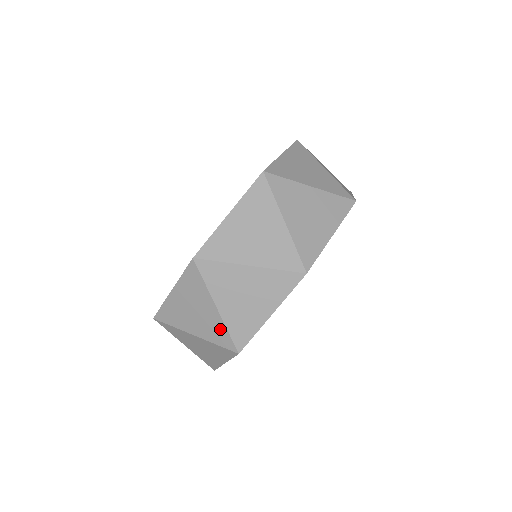
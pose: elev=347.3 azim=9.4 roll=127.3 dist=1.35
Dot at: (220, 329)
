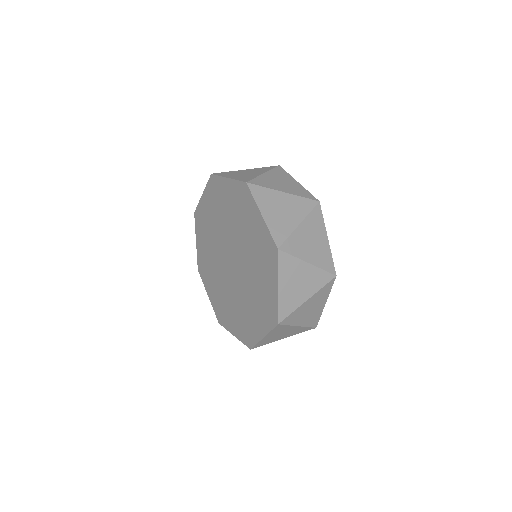
Dot at: (302, 329)
